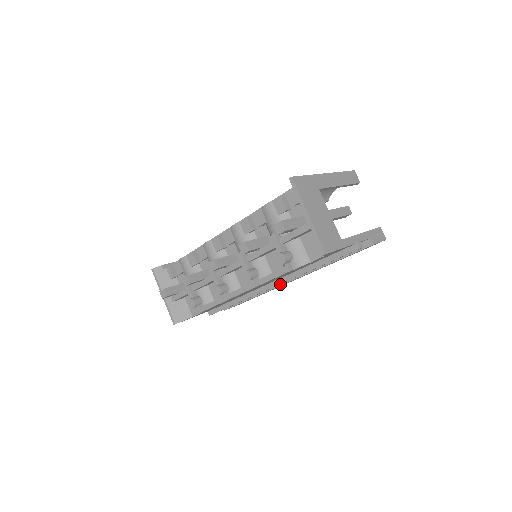
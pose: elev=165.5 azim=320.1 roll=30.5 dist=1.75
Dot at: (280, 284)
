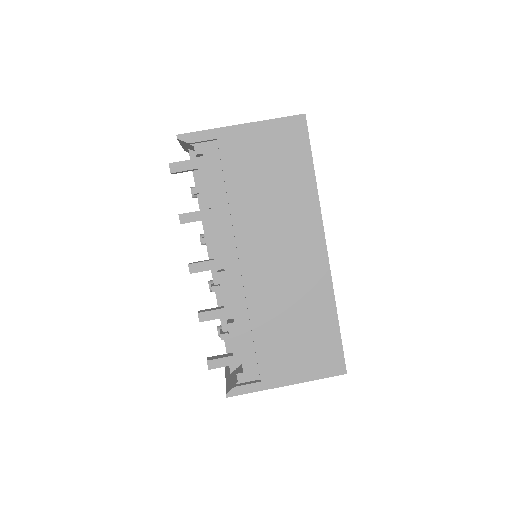
Dot at: occluded
